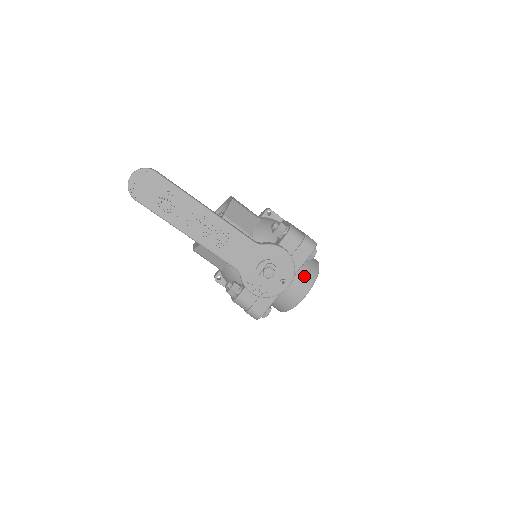
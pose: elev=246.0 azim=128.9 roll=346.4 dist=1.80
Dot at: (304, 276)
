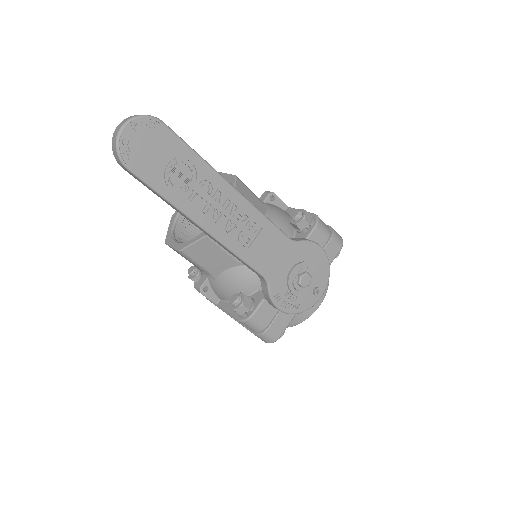
Dot at: occluded
